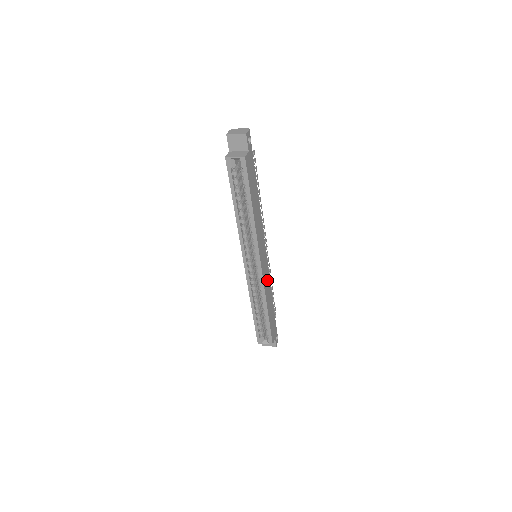
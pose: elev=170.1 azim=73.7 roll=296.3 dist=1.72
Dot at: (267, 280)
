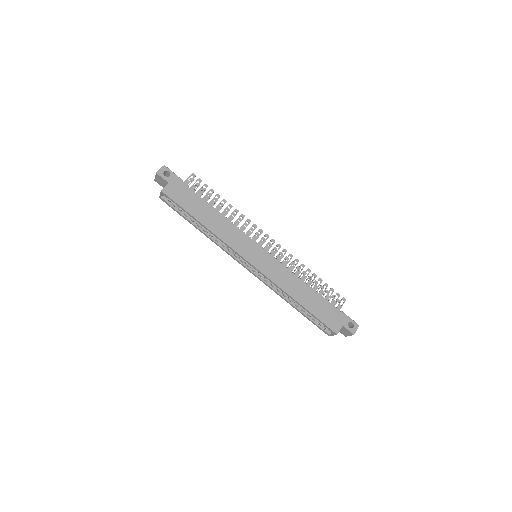
Dot at: (281, 273)
